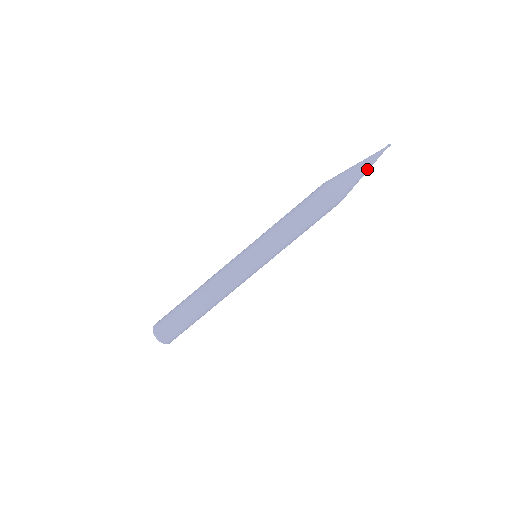
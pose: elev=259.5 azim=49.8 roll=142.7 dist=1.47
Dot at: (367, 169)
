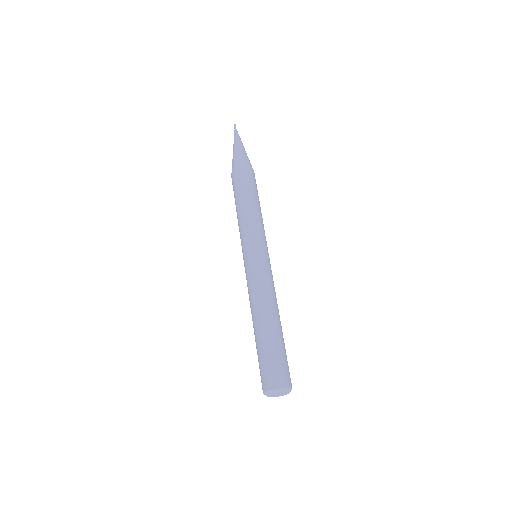
Dot at: (237, 144)
